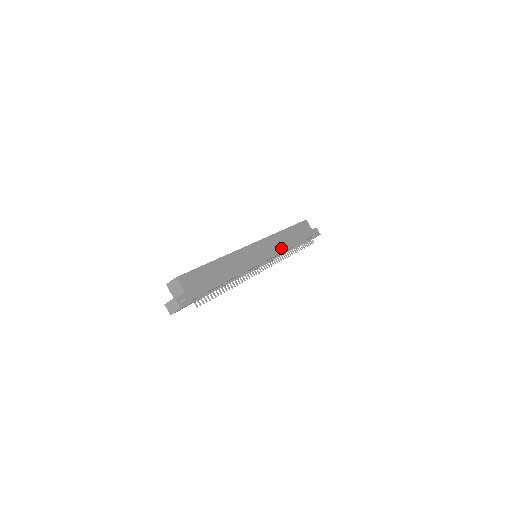
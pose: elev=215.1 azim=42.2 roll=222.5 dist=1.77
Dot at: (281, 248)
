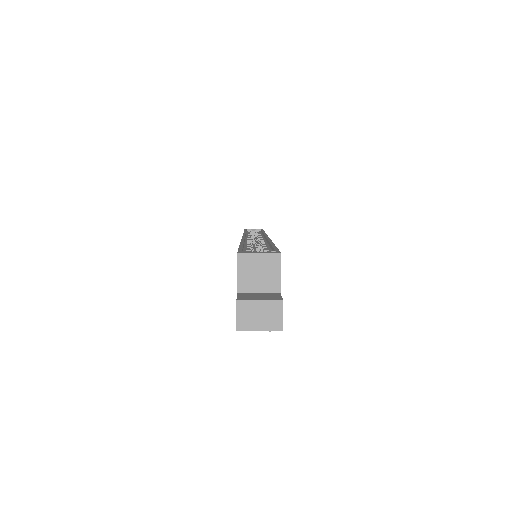
Dot at: occluded
